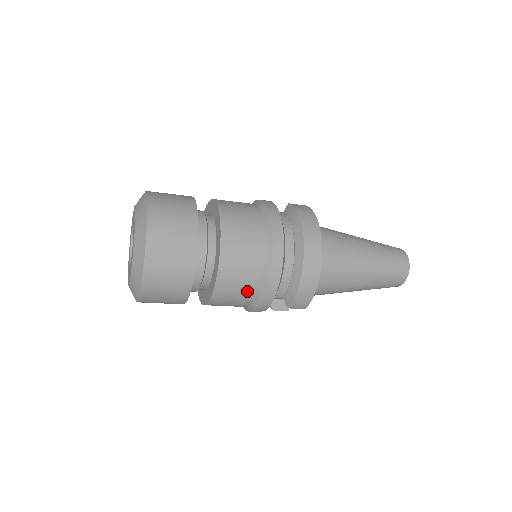
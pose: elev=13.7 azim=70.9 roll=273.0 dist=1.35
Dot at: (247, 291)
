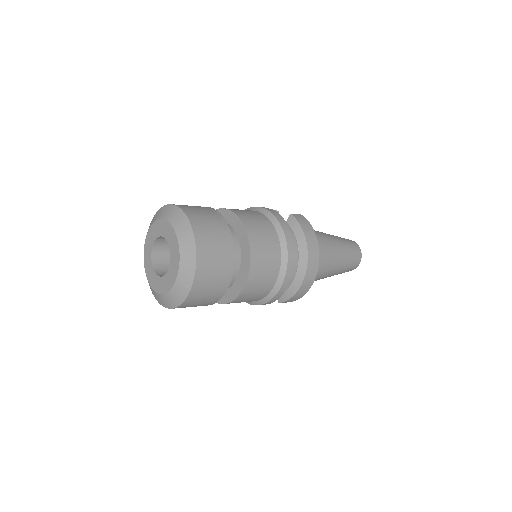
Dot at: (257, 298)
